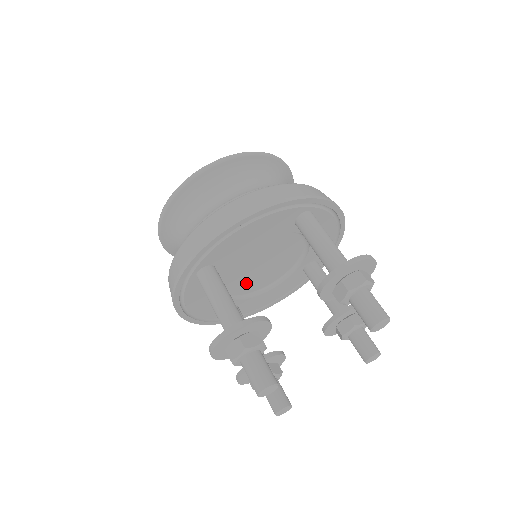
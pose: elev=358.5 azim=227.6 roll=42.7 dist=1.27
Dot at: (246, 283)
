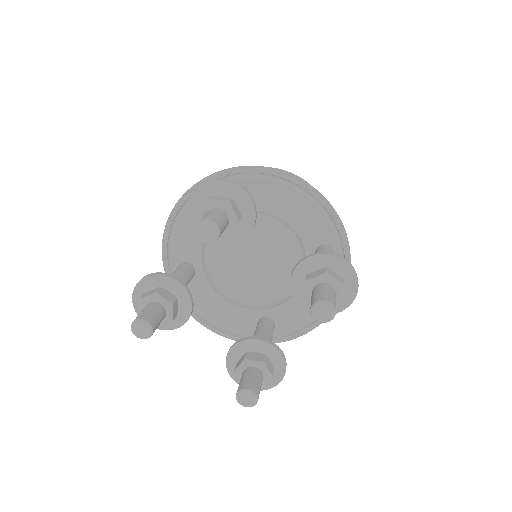
Dot at: (257, 286)
